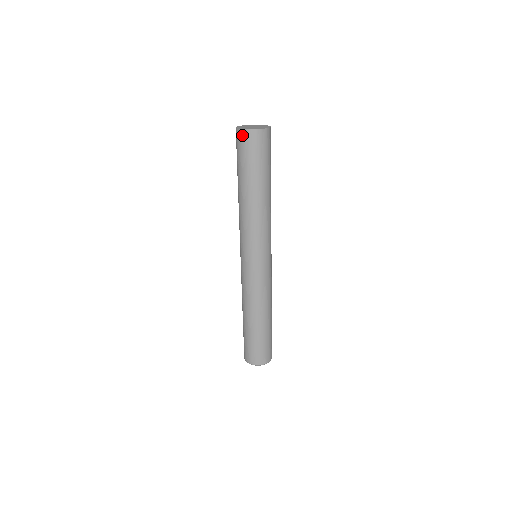
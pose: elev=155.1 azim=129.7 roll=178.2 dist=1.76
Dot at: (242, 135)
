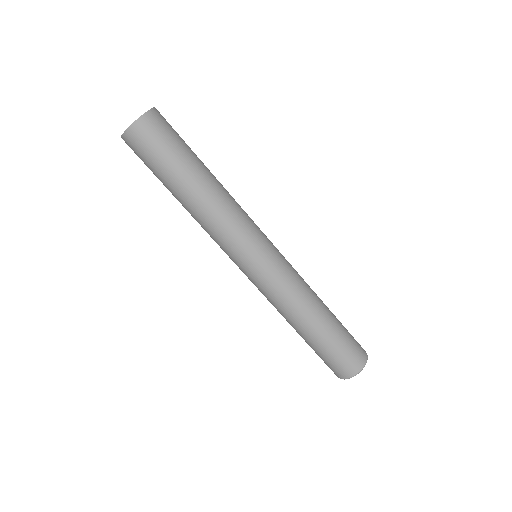
Dot at: (130, 137)
